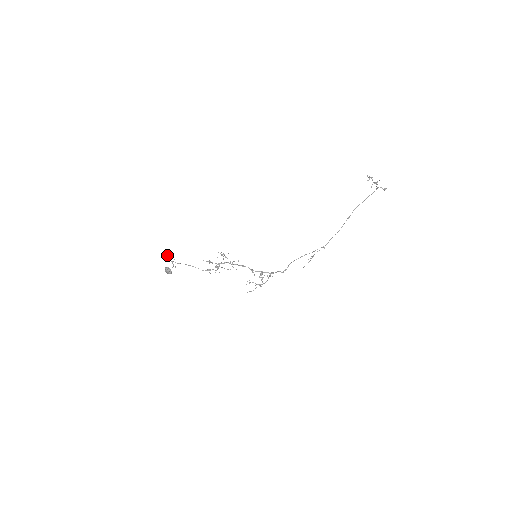
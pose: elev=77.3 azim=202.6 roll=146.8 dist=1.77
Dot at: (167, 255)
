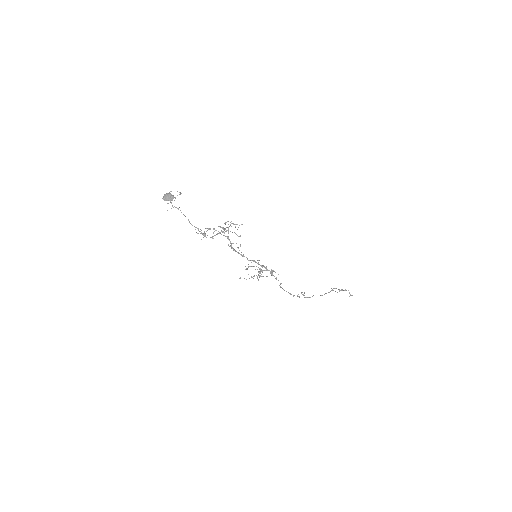
Dot at: occluded
